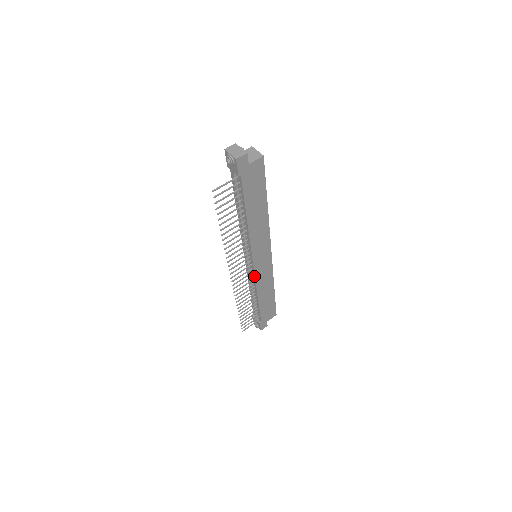
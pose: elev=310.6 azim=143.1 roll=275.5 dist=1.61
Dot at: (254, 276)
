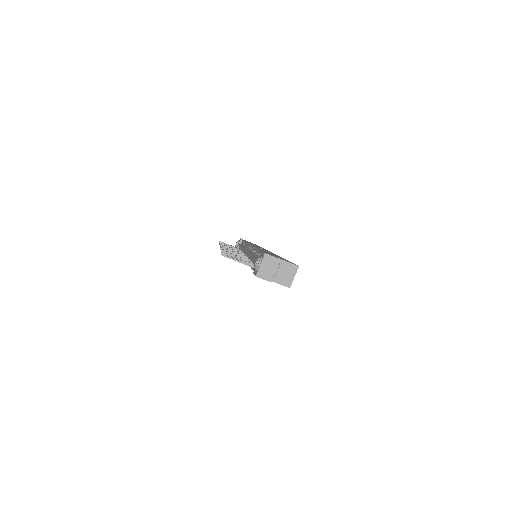
Dot at: occluded
